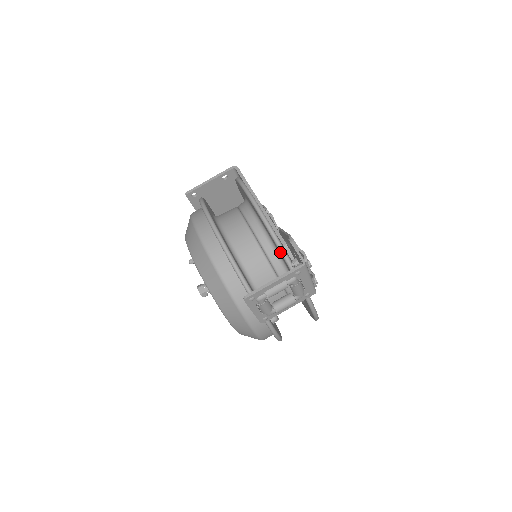
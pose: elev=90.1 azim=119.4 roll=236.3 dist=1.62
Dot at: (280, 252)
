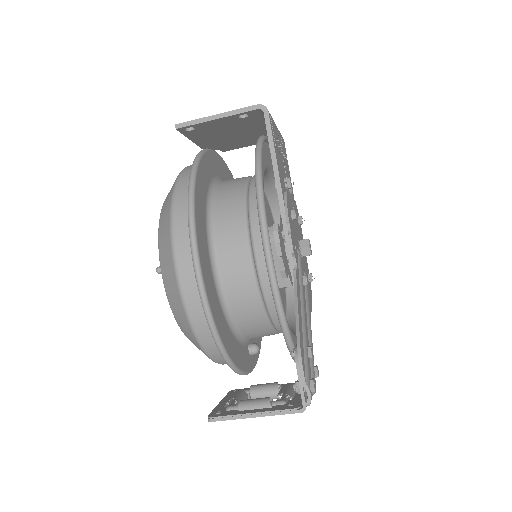
Dot at: (282, 331)
